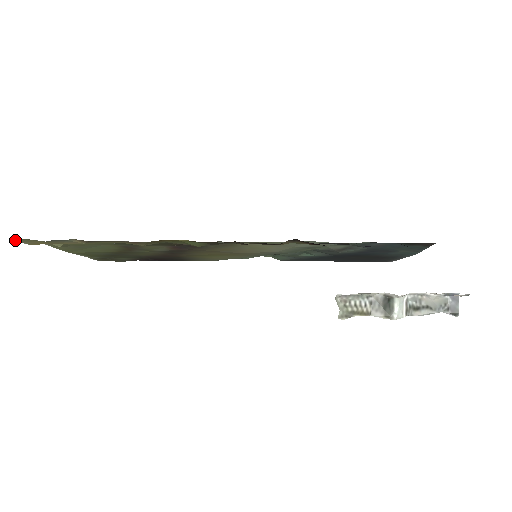
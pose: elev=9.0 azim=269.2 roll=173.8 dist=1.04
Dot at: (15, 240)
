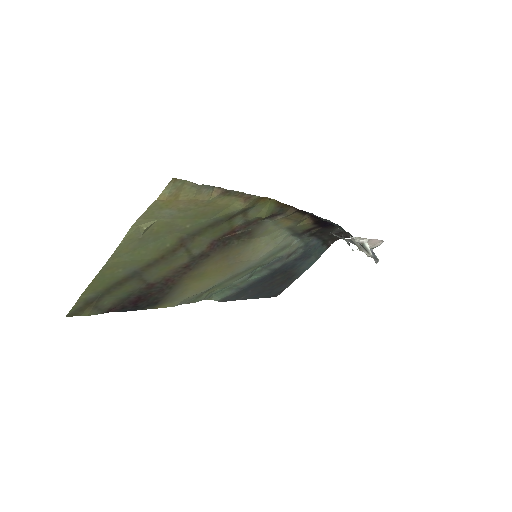
Dot at: (171, 183)
